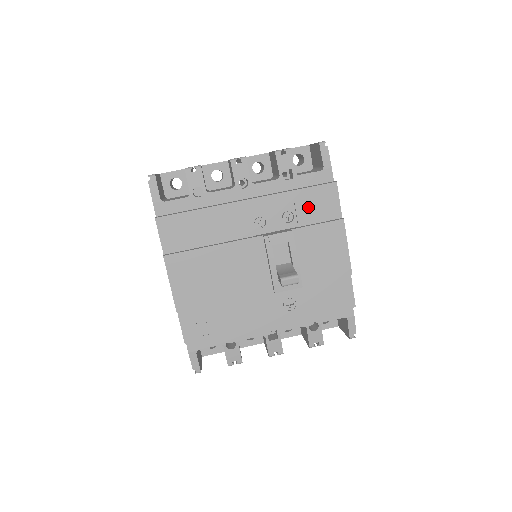
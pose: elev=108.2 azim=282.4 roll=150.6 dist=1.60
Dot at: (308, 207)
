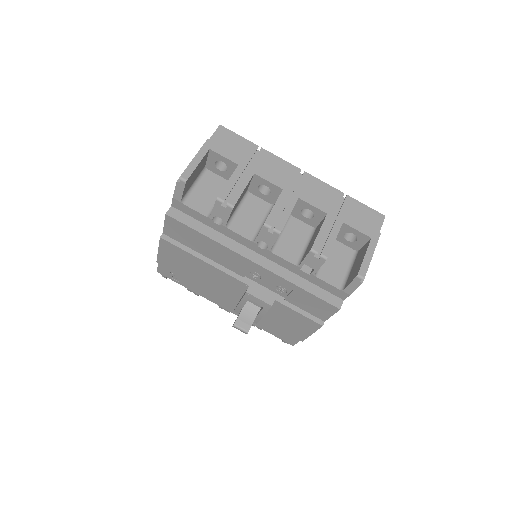
Dot at: (302, 300)
